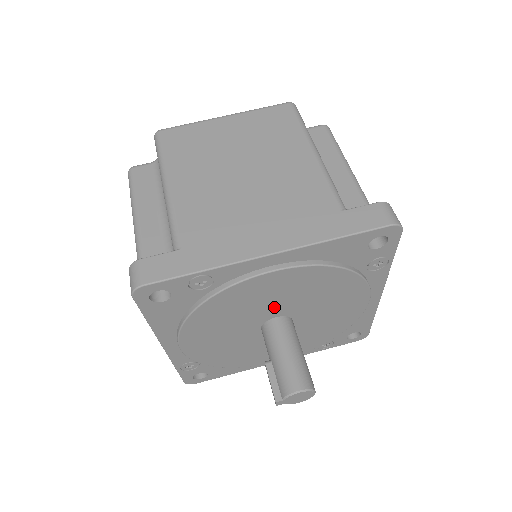
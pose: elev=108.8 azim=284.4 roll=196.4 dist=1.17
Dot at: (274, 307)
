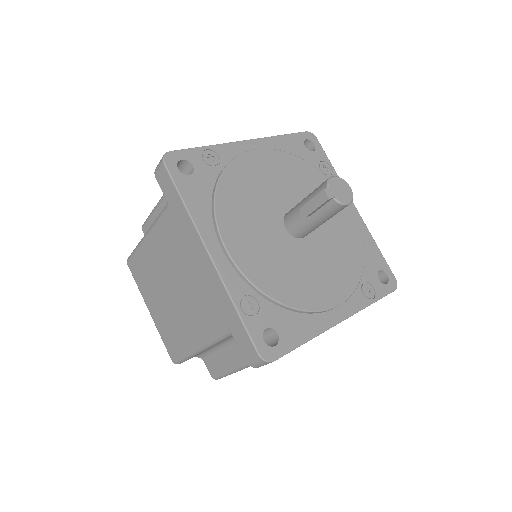
Dot at: (279, 196)
